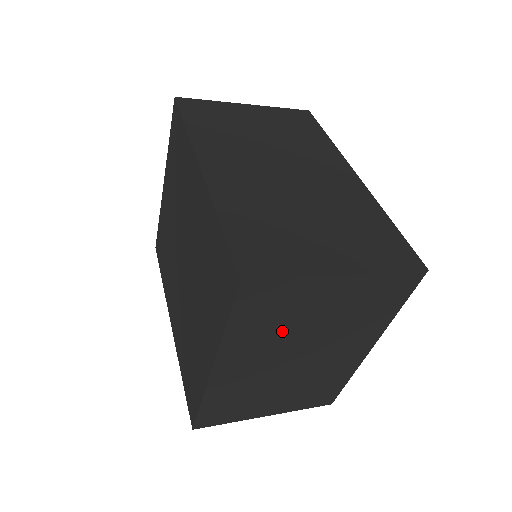
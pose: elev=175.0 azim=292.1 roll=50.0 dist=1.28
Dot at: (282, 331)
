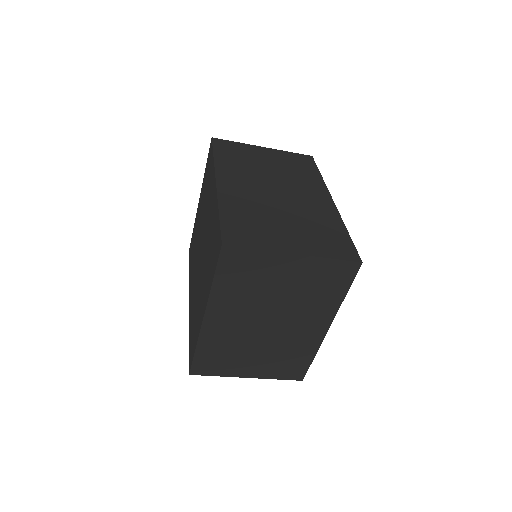
Dot at: (254, 294)
